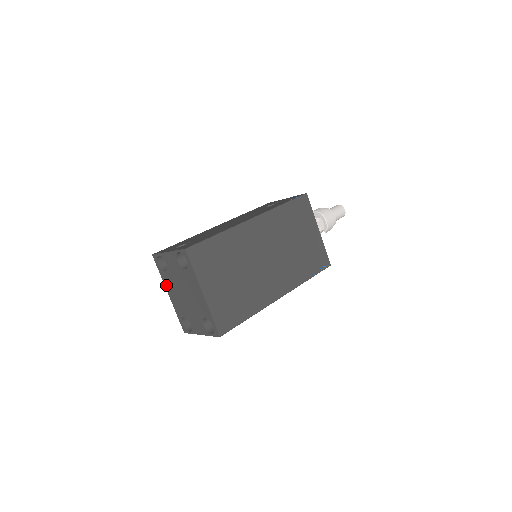
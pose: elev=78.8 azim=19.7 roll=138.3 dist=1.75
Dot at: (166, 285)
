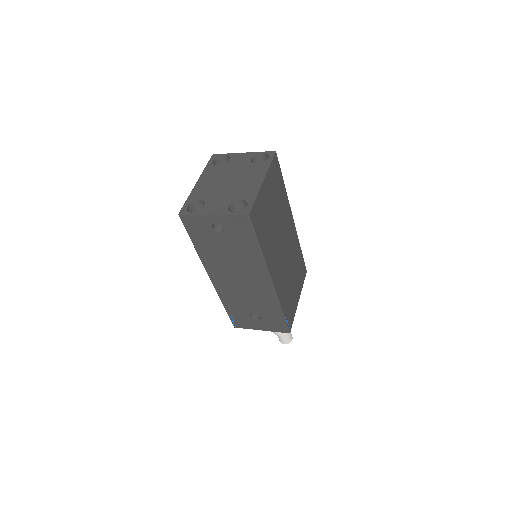
Dot at: (204, 175)
